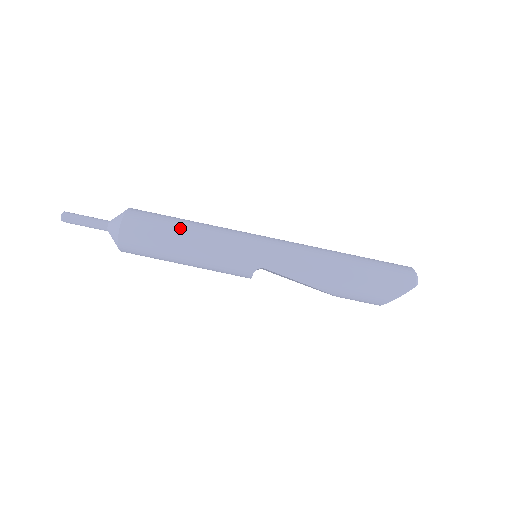
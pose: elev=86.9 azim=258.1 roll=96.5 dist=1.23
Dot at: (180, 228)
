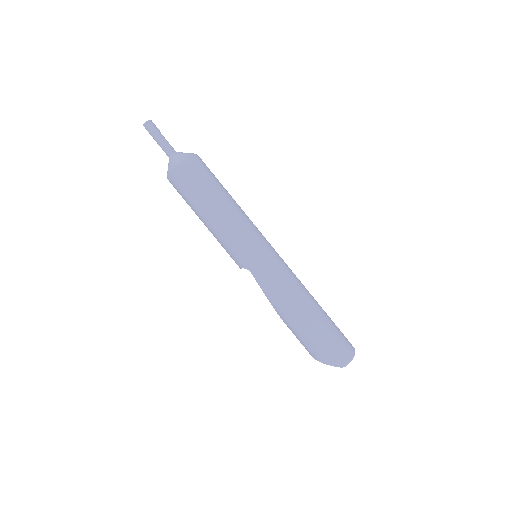
Dot at: (215, 199)
